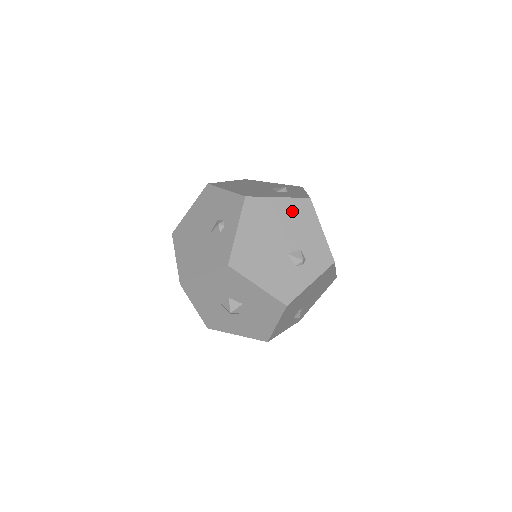
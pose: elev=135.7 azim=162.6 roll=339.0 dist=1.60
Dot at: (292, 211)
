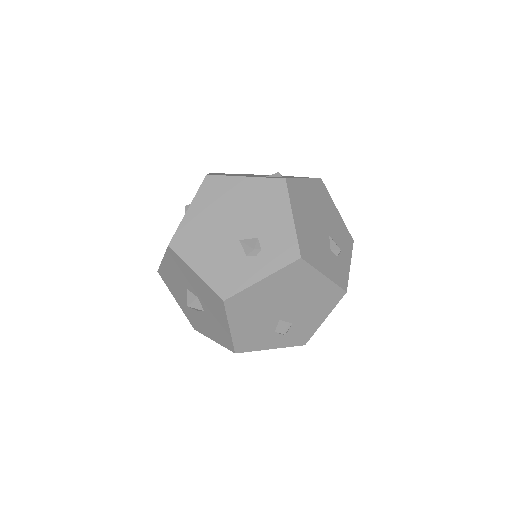
Dot at: (322, 293)
